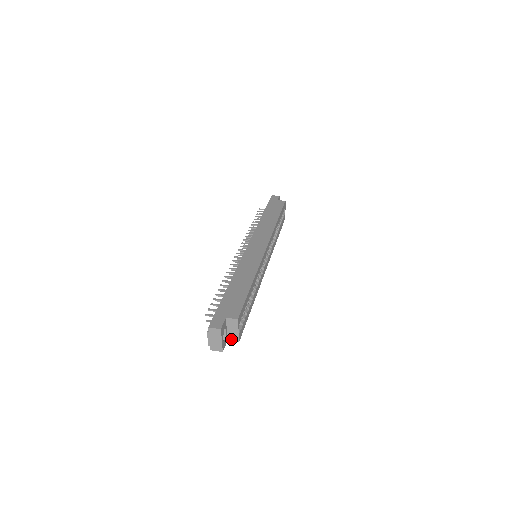
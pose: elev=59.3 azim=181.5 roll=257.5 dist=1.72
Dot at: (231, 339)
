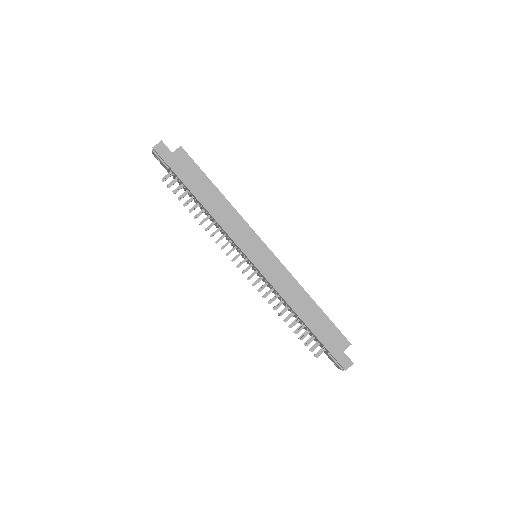
Dot at: occluded
